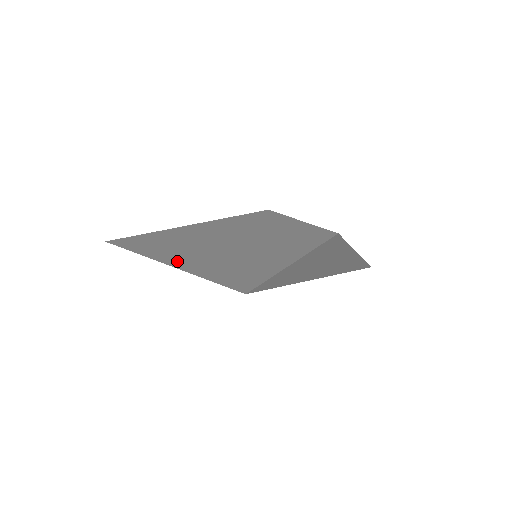
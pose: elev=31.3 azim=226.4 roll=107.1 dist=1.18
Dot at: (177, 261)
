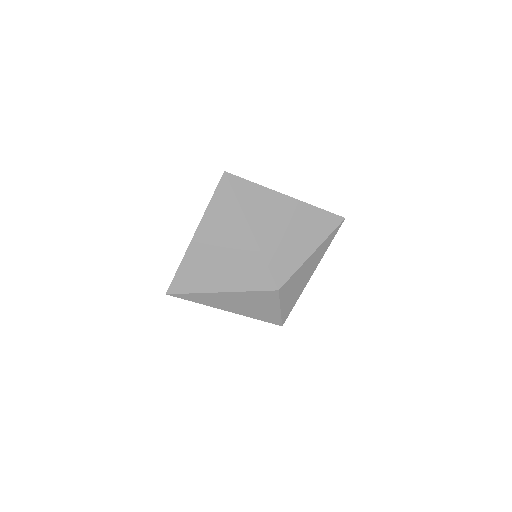
Dot at: (208, 282)
